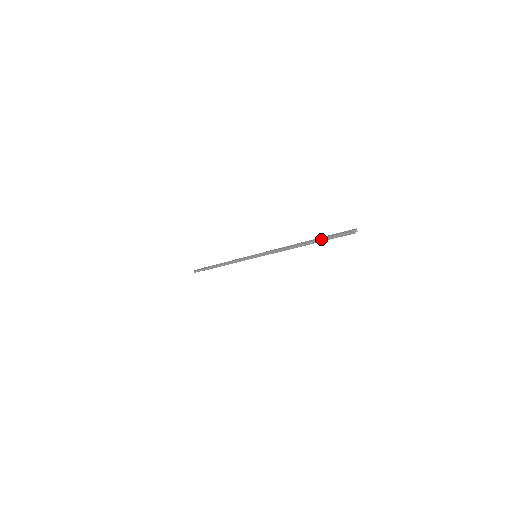
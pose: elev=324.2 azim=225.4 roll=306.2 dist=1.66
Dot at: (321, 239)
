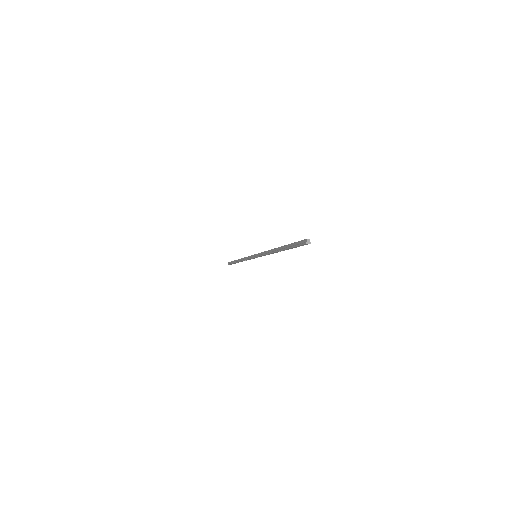
Dot at: occluded
